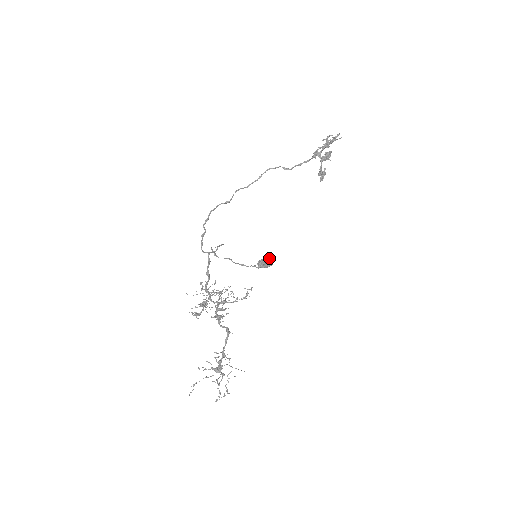
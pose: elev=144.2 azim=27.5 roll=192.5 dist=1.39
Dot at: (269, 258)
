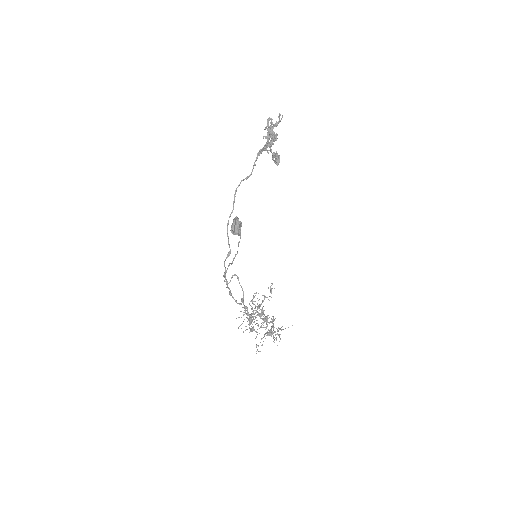
Dot at: (237, 222)
